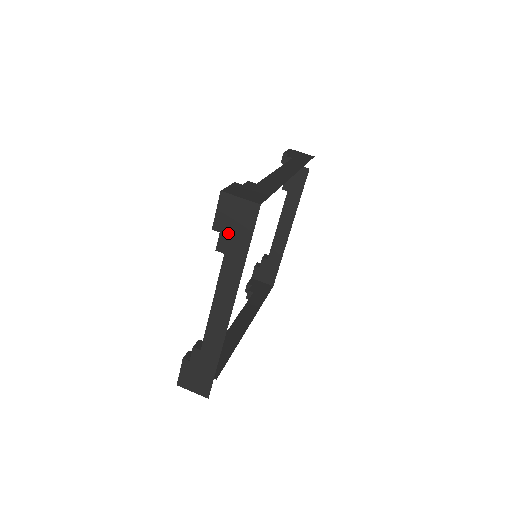
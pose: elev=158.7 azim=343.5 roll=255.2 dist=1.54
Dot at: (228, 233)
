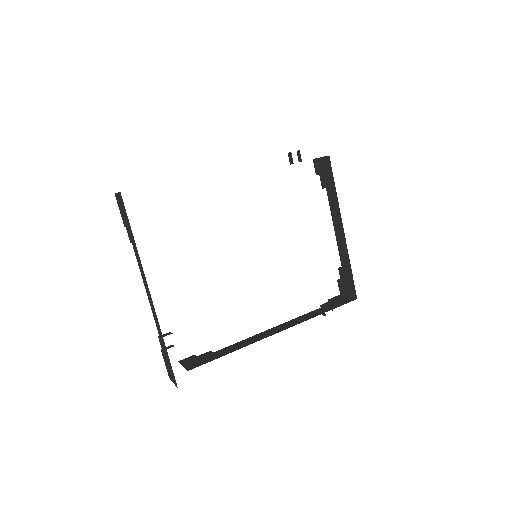
Dot at: (126, 225)
